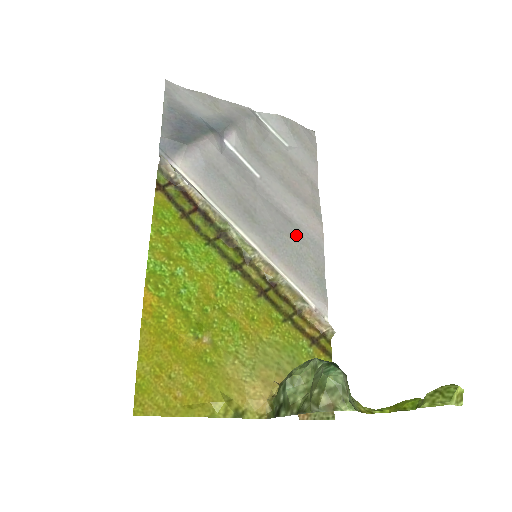
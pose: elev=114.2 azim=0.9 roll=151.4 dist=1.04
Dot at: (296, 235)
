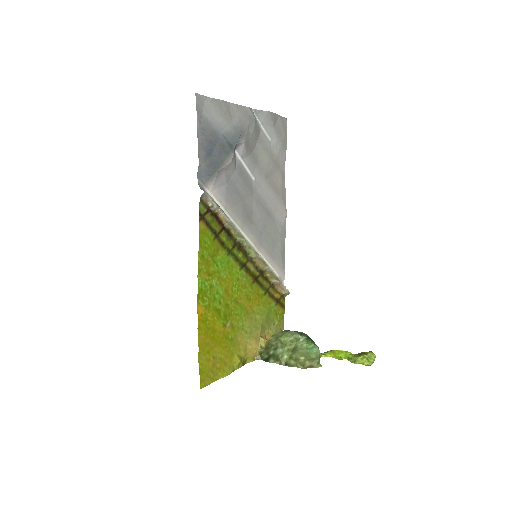
Dot at: (273, 225)
